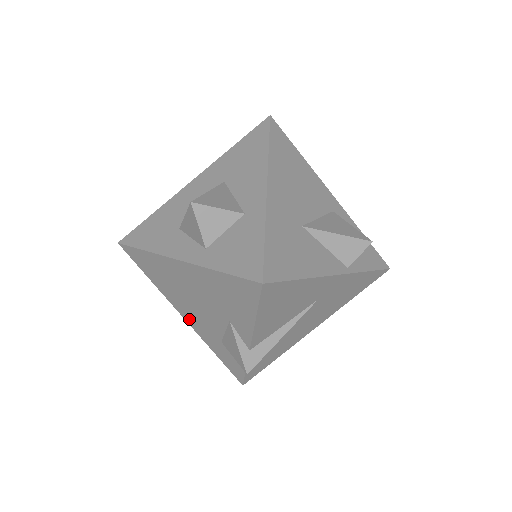
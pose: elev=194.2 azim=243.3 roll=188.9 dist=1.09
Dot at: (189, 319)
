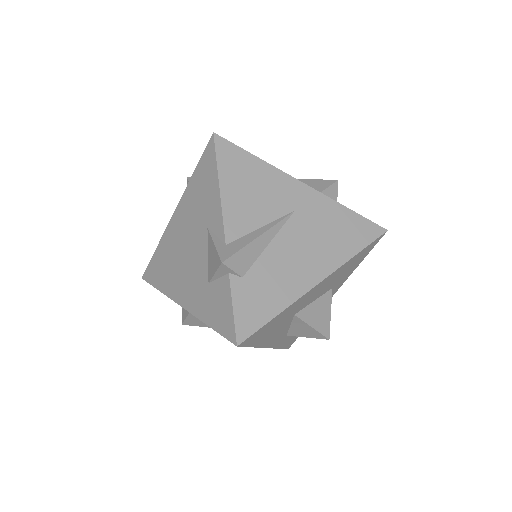
Dot at: (185, 298)
